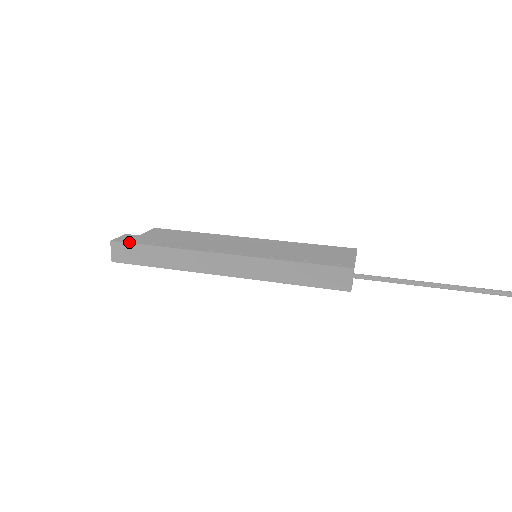
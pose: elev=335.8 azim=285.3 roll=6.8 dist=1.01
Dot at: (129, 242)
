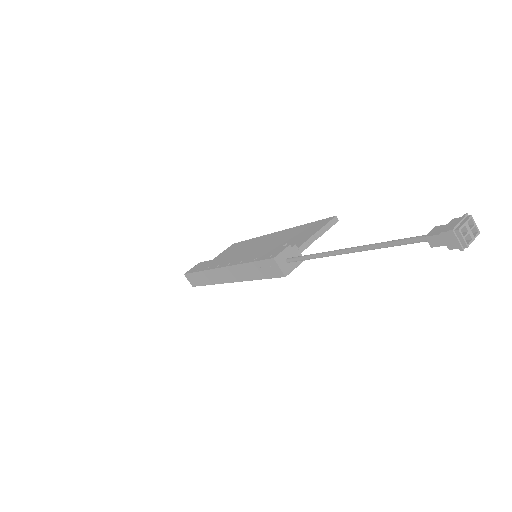
Dot at: (190, 272)
